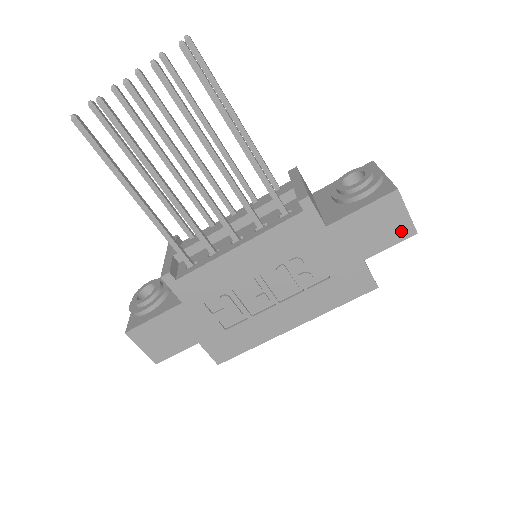
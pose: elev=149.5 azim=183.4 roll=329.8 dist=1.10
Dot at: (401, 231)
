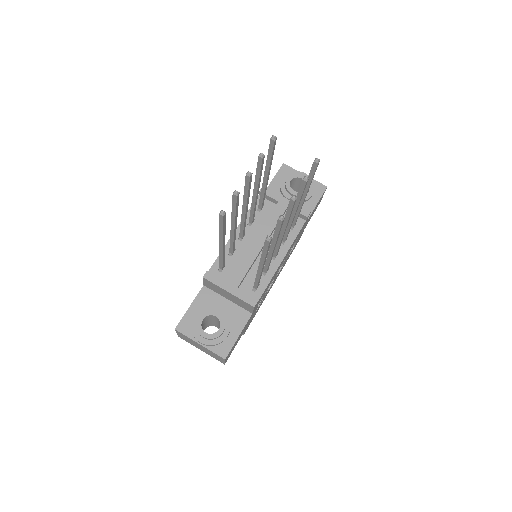
Dot at: occluded
